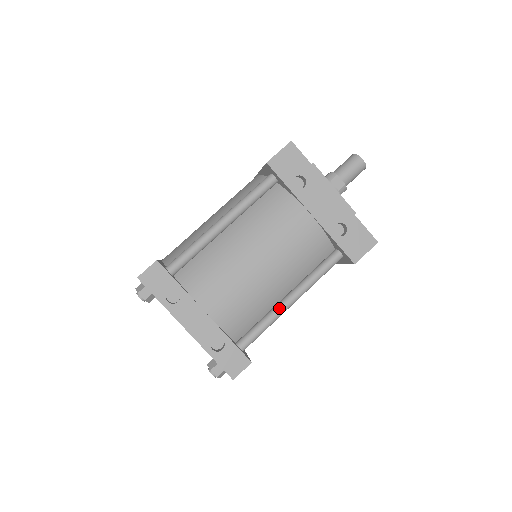
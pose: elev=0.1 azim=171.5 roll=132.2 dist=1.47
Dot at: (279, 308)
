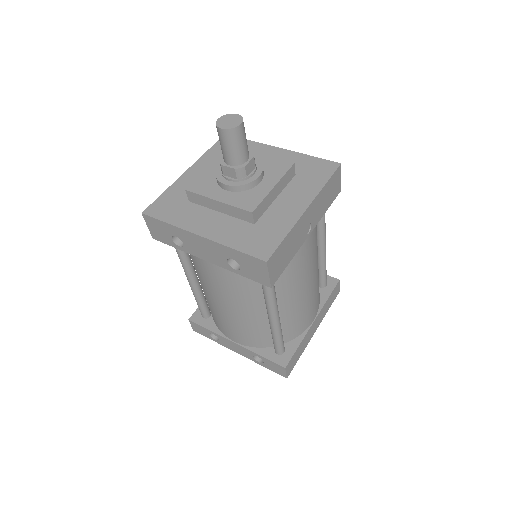
Dot at: (270, 326)
